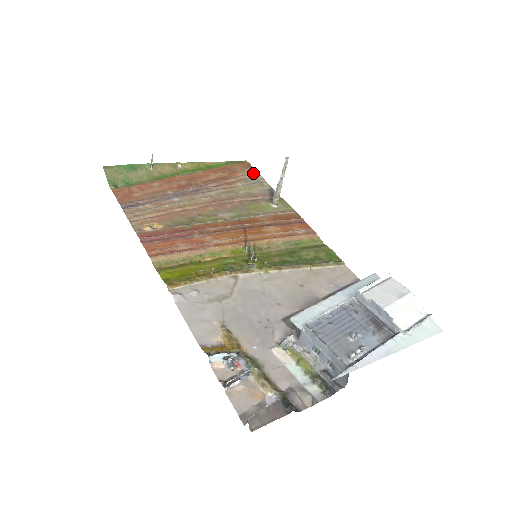
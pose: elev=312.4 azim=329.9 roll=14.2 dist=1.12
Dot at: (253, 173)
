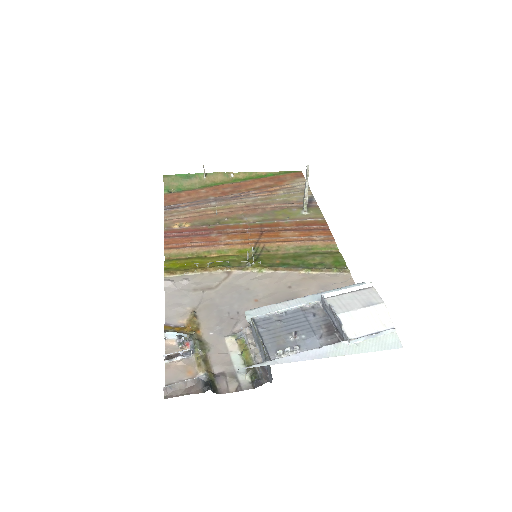
Dot at: (301, 182)
